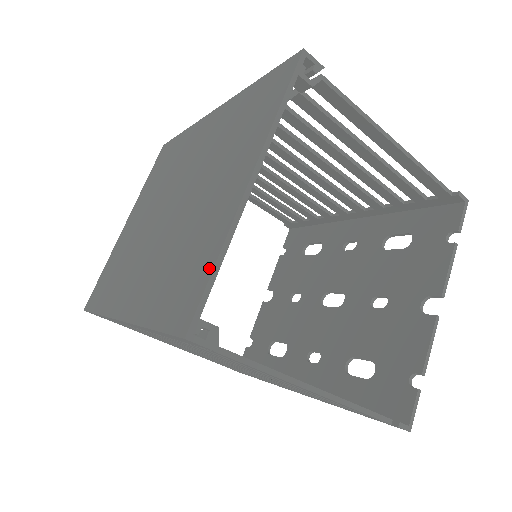
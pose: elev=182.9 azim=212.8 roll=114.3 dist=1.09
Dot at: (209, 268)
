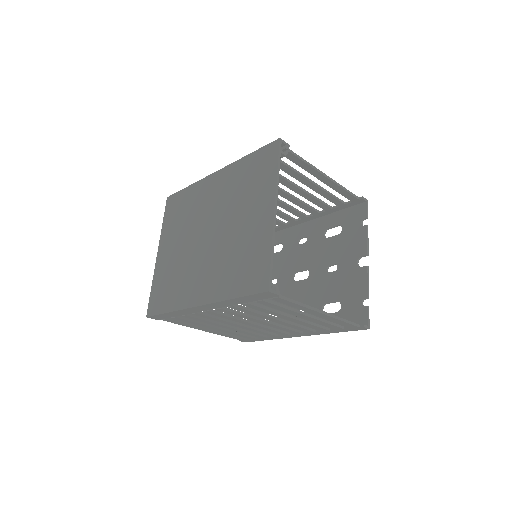
Dot at: (268, 257)
